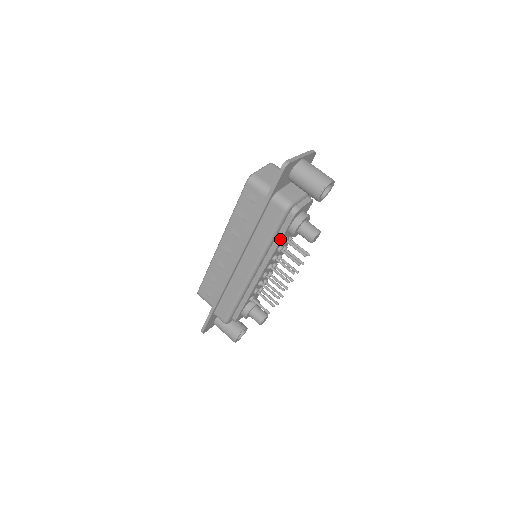
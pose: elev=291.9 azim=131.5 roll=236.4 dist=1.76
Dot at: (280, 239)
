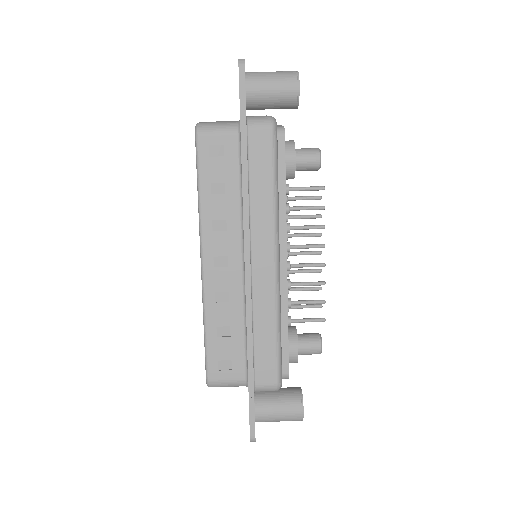
Dot at: (284, 183)
